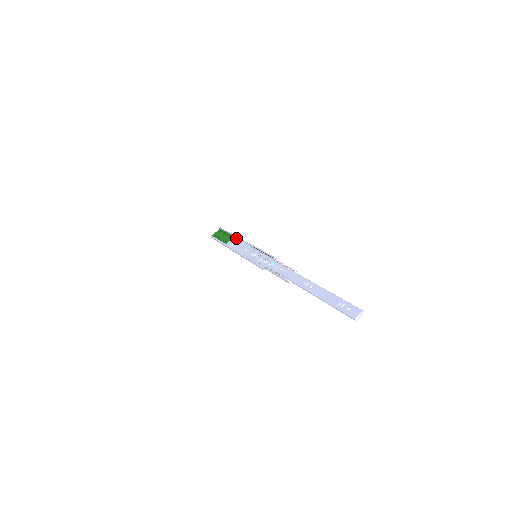
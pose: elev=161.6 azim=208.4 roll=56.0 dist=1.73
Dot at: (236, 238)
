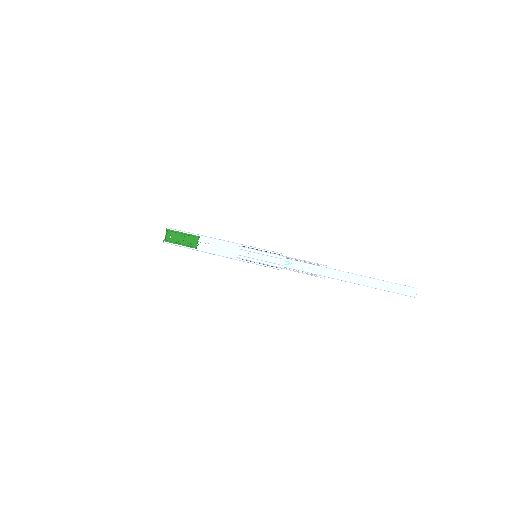
Dot at: (204, 237)
